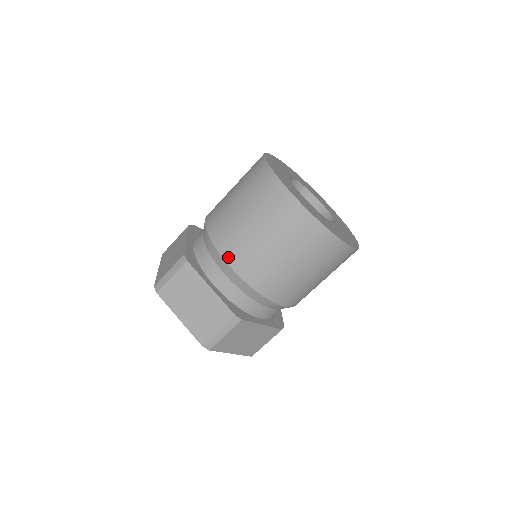
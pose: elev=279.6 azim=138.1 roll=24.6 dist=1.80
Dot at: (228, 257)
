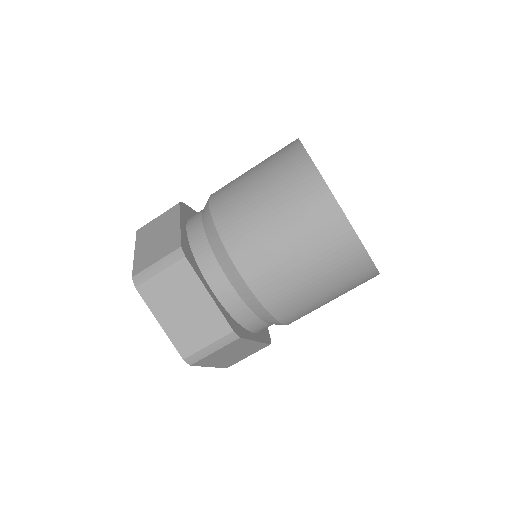
Dot at: (213, 198)
